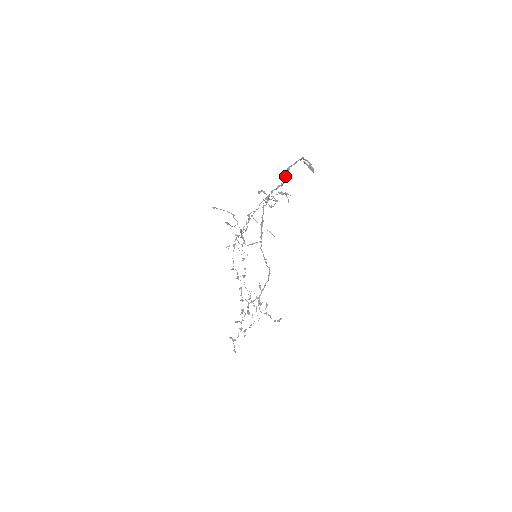
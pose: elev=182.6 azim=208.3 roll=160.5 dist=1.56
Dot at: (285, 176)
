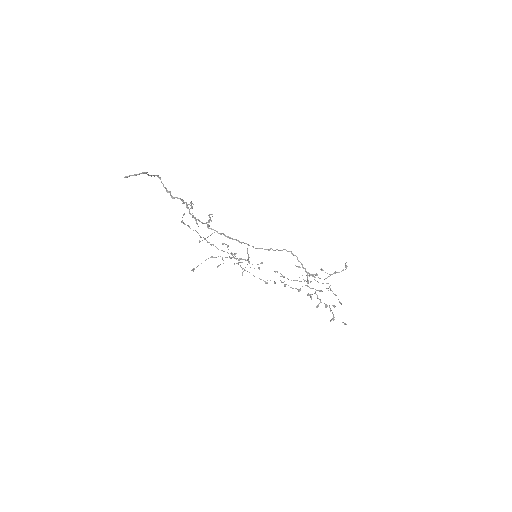
Dot at: (176, 197)
